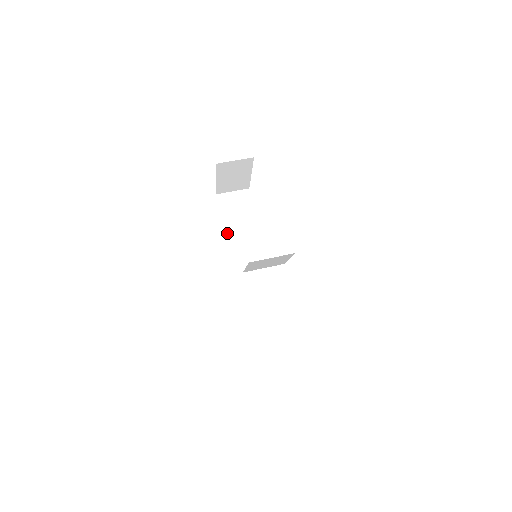
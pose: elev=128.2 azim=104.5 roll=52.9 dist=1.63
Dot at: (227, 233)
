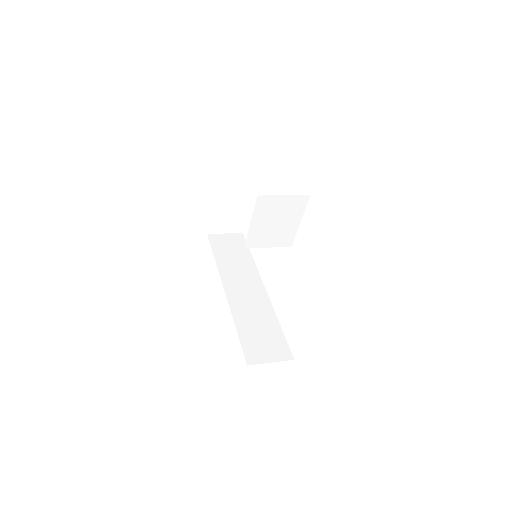
Dot at: (218, 264)
